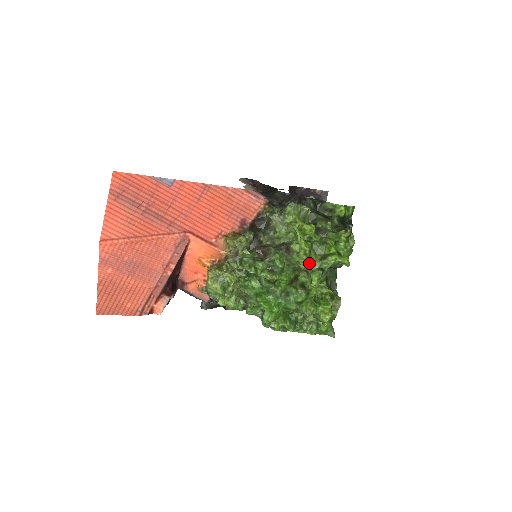
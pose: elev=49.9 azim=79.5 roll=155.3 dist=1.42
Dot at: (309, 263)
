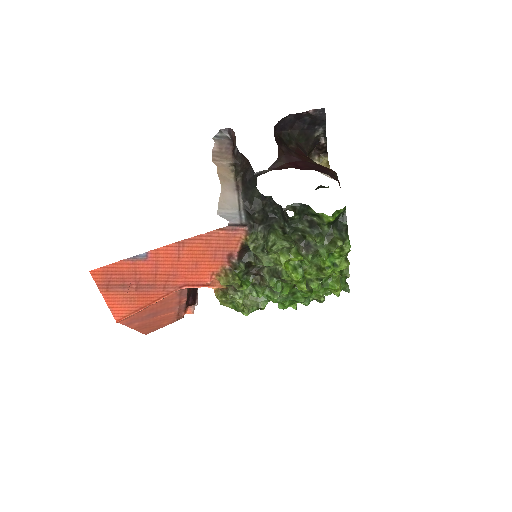
Dot at: (304, 289)
